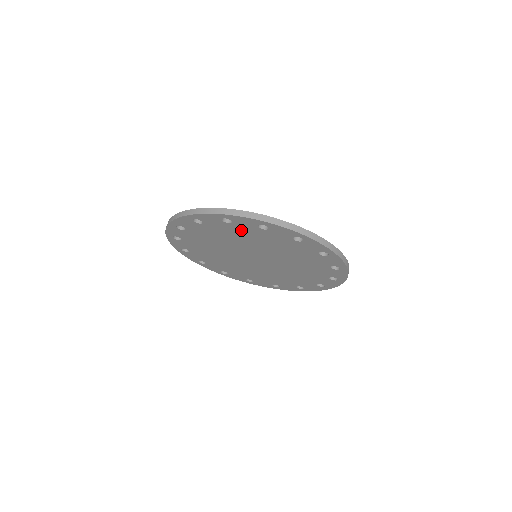
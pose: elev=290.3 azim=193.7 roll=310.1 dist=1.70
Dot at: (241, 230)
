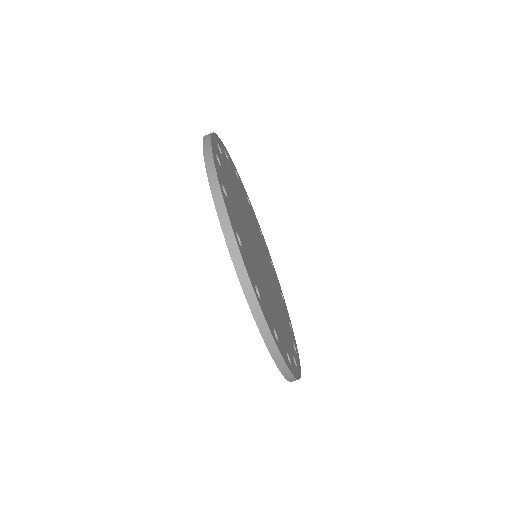
Dot at: occluded
